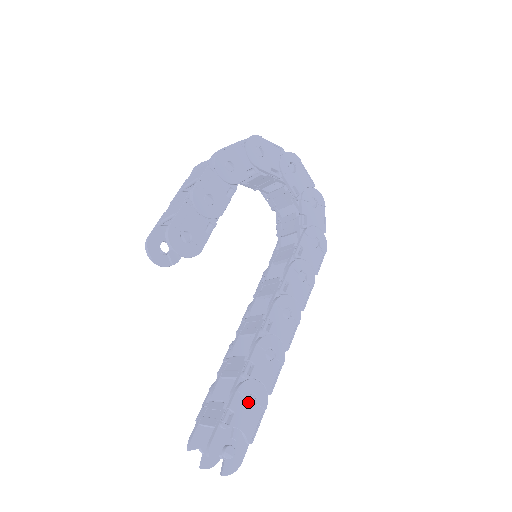
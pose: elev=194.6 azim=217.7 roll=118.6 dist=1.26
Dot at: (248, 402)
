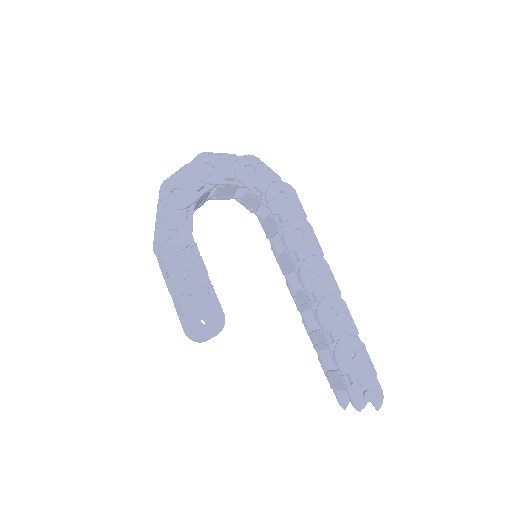
Dot at: (350, 356)
